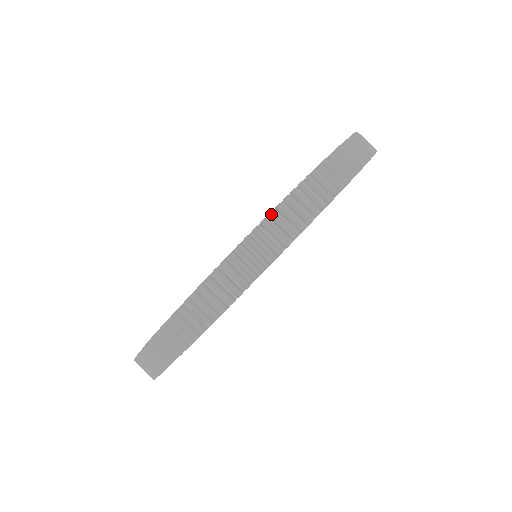
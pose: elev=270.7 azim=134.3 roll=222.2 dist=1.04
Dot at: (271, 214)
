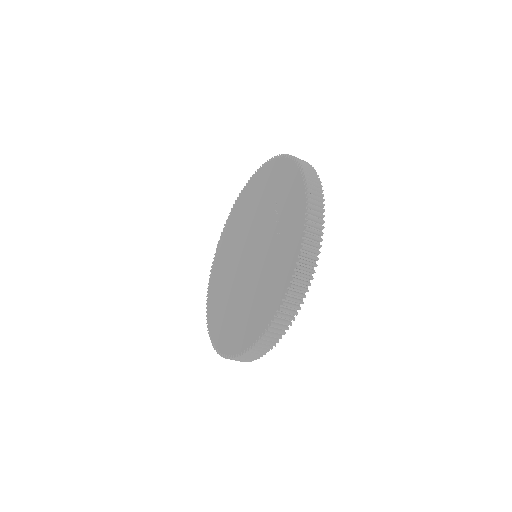
Dot at: (258, 342)
